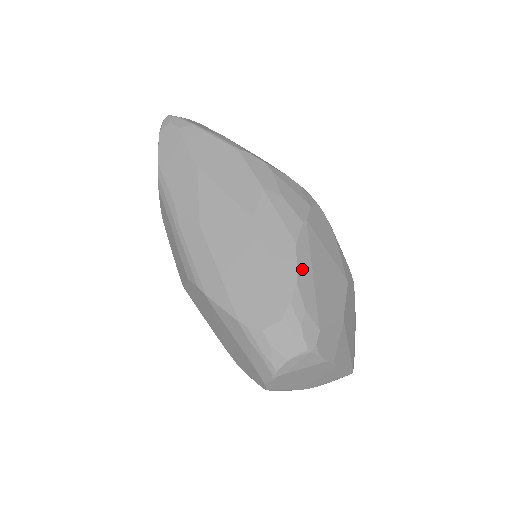
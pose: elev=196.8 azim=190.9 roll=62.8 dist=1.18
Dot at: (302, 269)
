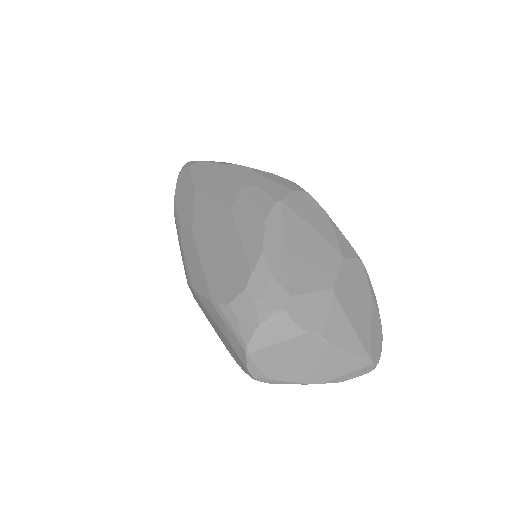
Dot at: (271, 240)
